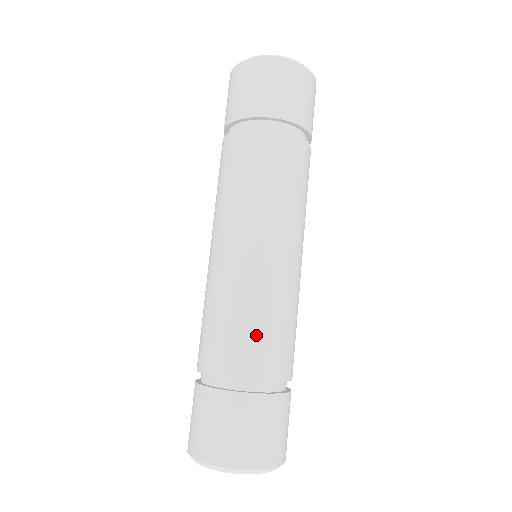
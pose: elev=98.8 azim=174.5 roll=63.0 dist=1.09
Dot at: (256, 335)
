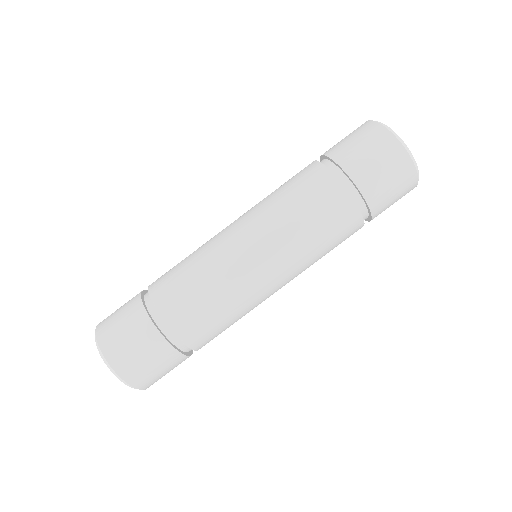
Dot at: (209, 317)
